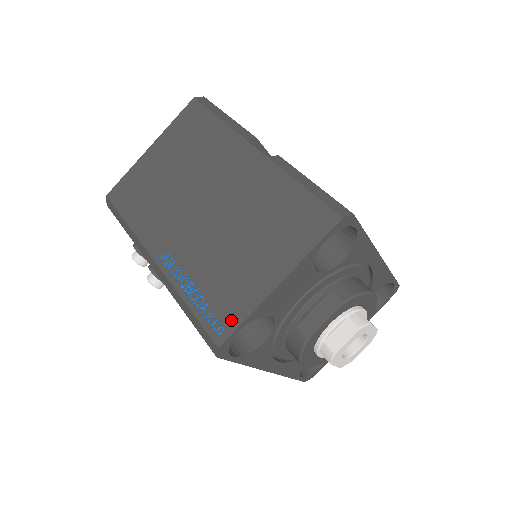
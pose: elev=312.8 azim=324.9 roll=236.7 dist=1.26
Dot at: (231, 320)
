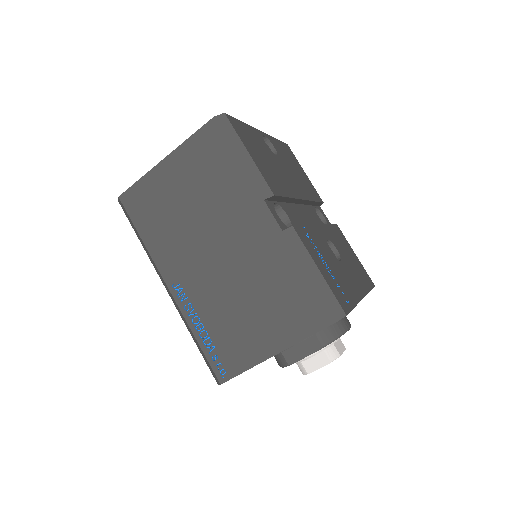
Dot at: (233, 368)
